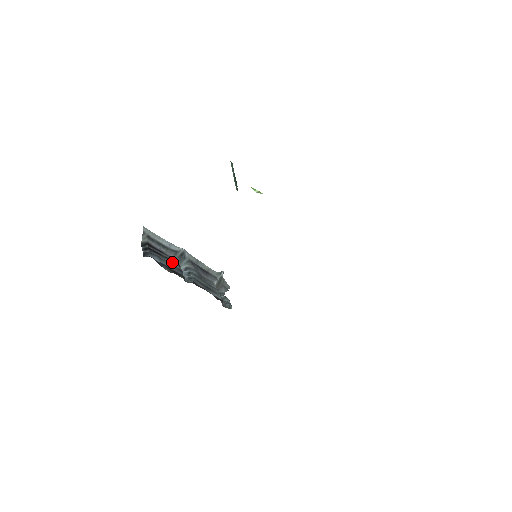
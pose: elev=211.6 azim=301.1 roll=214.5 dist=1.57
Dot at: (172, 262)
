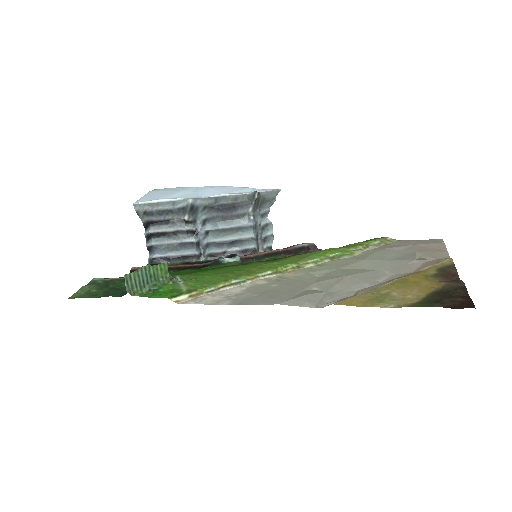
Dot at: (181, 237)
